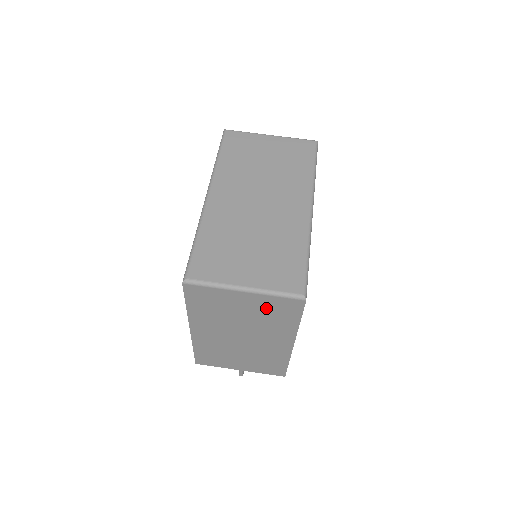
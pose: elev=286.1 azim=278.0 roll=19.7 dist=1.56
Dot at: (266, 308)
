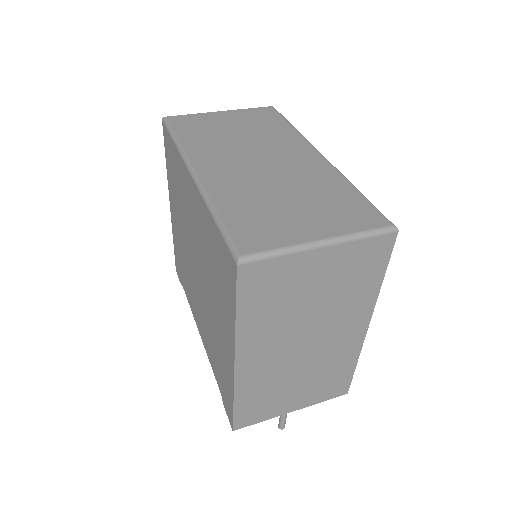
Dot at: (346, 269)
